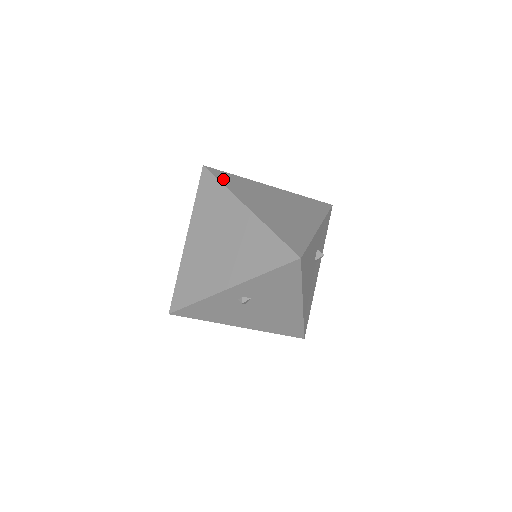
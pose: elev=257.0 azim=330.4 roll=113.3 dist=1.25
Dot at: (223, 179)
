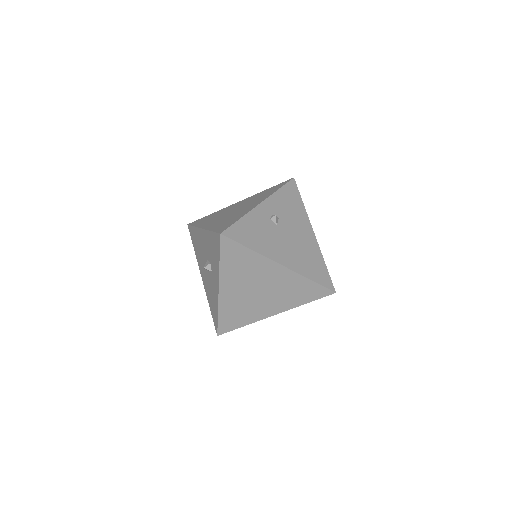
Dot at: occluded
